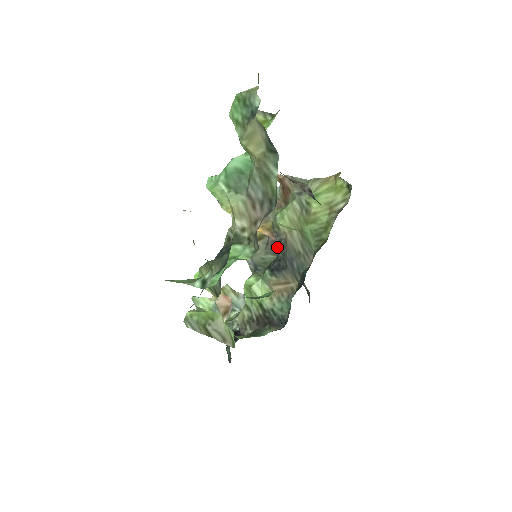
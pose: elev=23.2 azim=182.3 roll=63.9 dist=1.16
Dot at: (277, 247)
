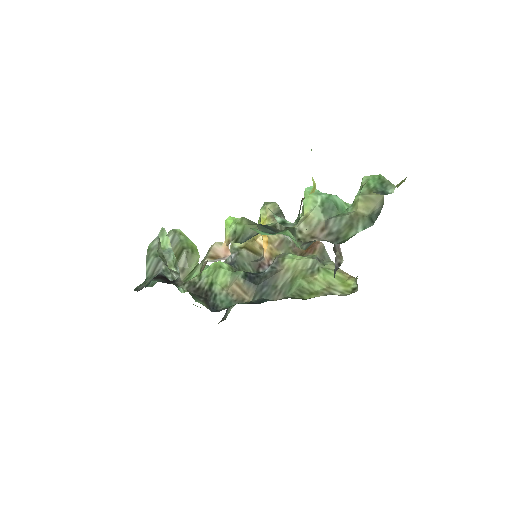
Dot at: (261, 269)
